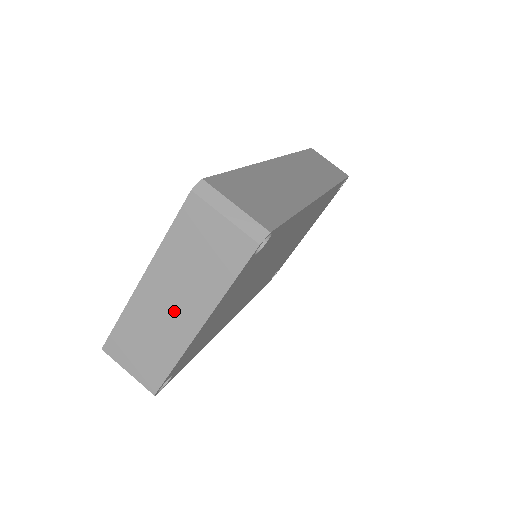
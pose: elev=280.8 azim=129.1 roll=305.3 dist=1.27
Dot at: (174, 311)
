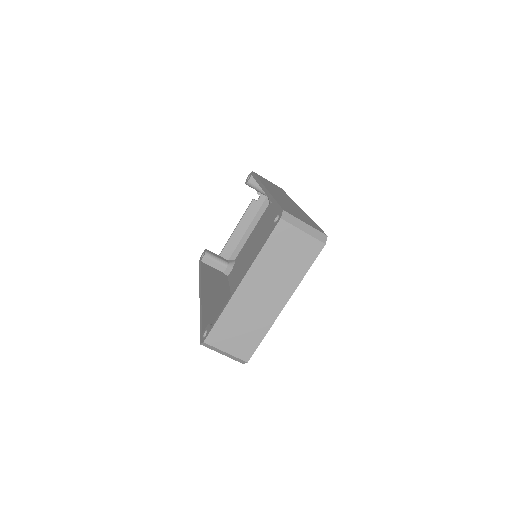
Dot at: (266, 299)
